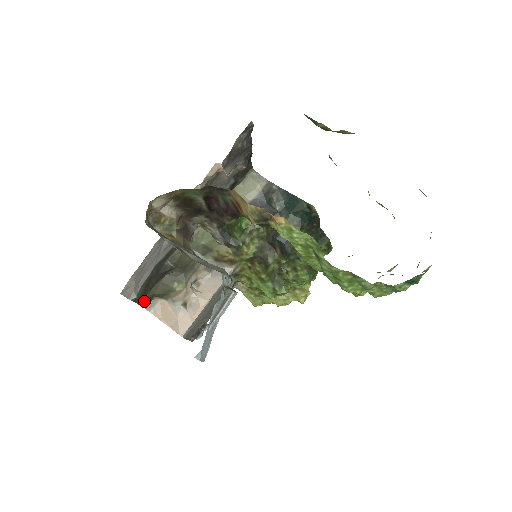
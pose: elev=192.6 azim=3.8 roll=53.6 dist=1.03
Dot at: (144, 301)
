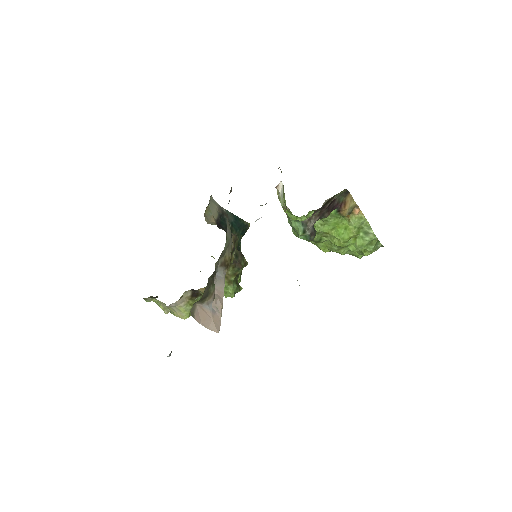
Dot at: occluded
